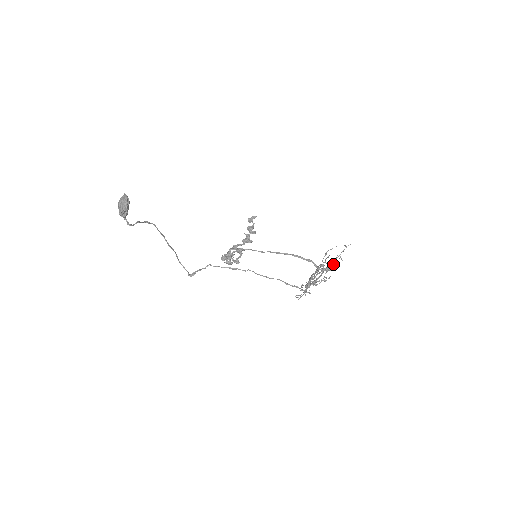
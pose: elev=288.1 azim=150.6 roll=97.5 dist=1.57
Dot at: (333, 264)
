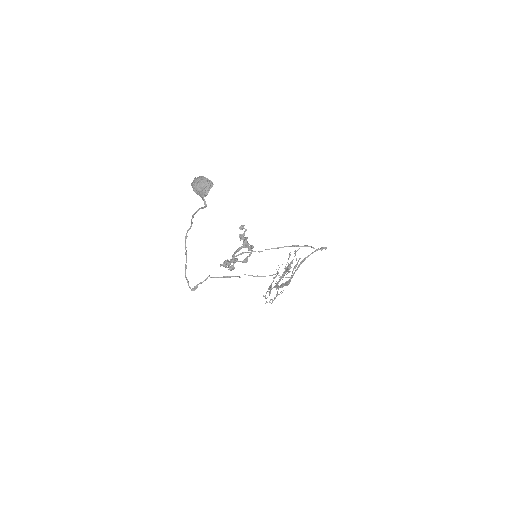
Dot at: (312, 253)
